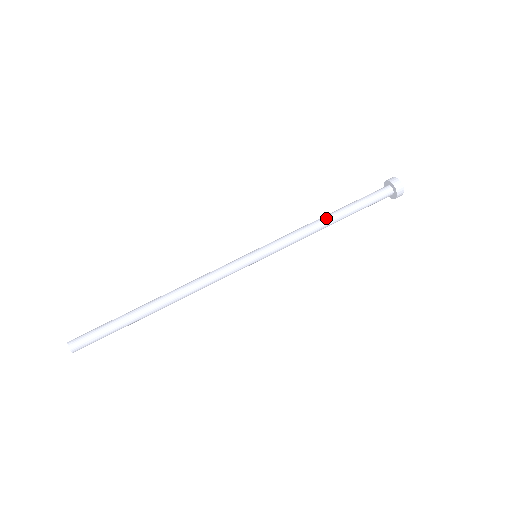
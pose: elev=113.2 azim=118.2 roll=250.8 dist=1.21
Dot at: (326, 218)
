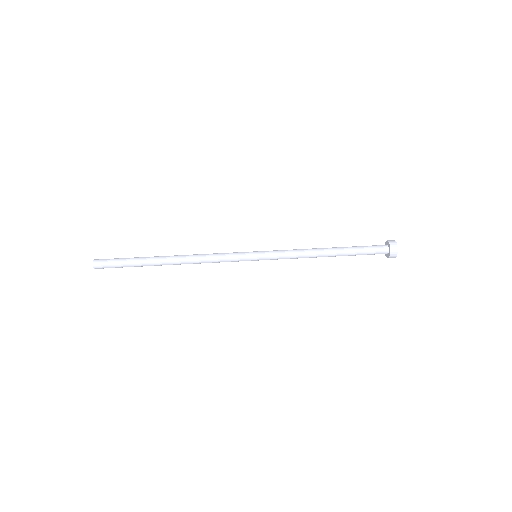
Dot at: (323, 249)
